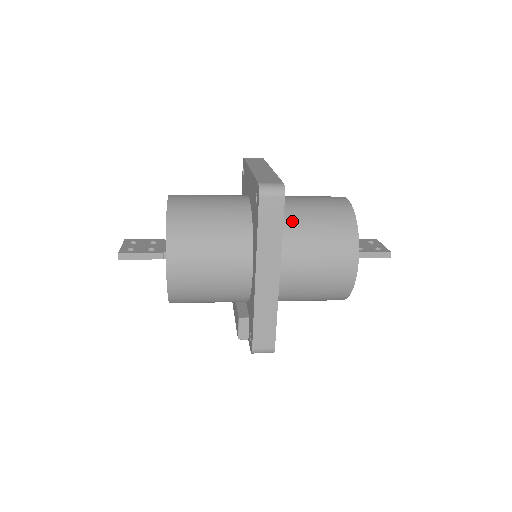
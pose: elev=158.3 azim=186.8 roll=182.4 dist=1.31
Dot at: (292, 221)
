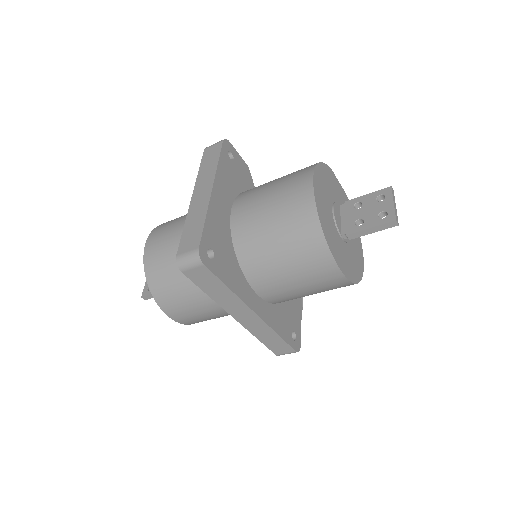
Dot at: (250, 246)
